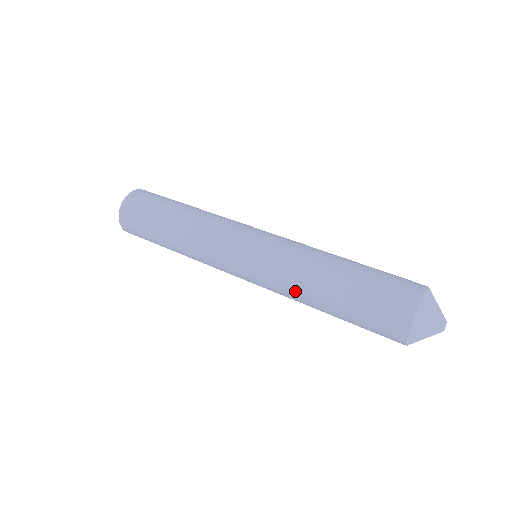
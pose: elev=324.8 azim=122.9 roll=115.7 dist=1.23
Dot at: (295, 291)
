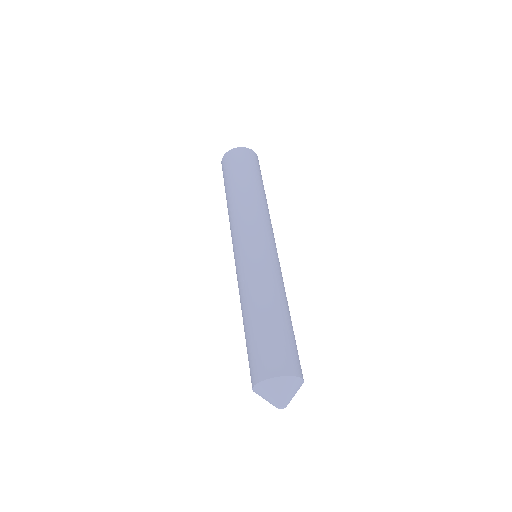
Dot at: occluded
